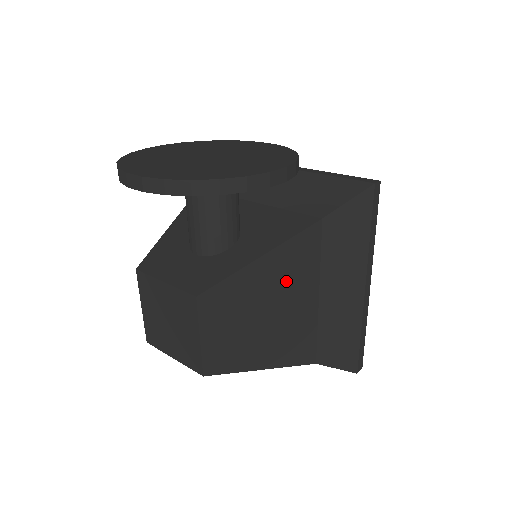
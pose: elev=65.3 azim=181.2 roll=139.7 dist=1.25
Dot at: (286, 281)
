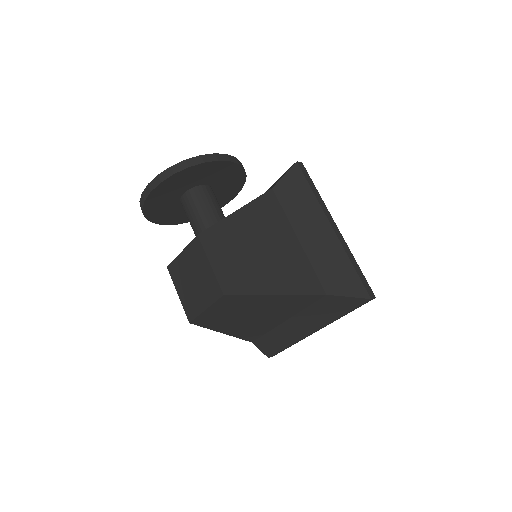
Dot at: (264, 227)
